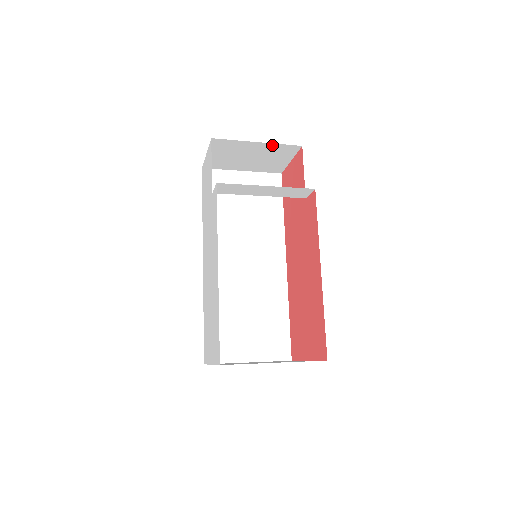
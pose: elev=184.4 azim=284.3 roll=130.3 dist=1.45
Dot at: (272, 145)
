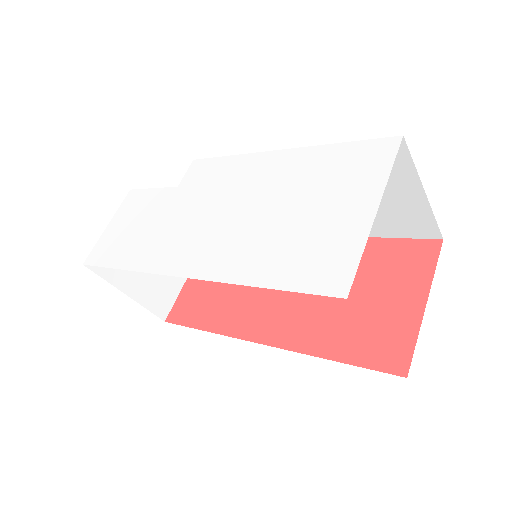
Dot at: occluded
